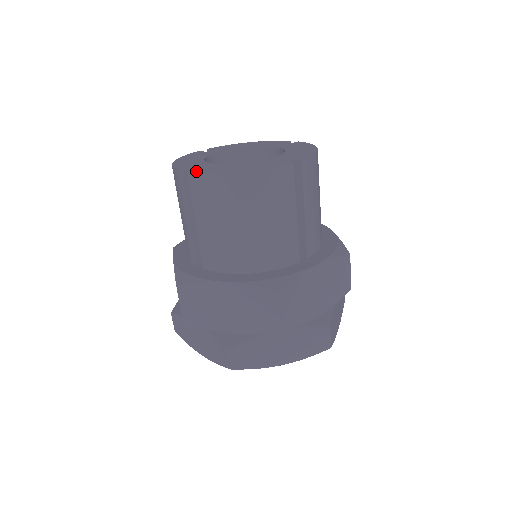
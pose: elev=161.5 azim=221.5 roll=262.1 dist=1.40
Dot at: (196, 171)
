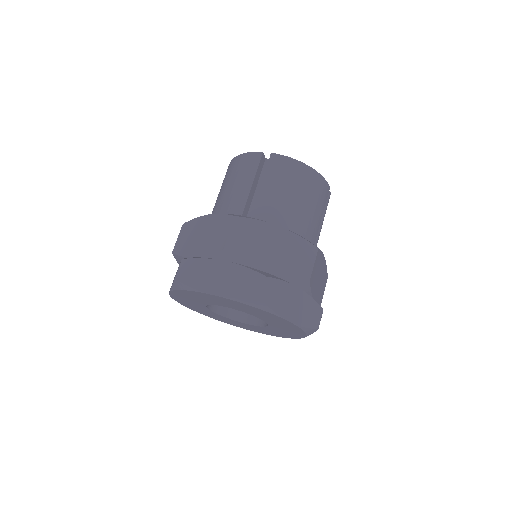
Dot at: (277, 155)
